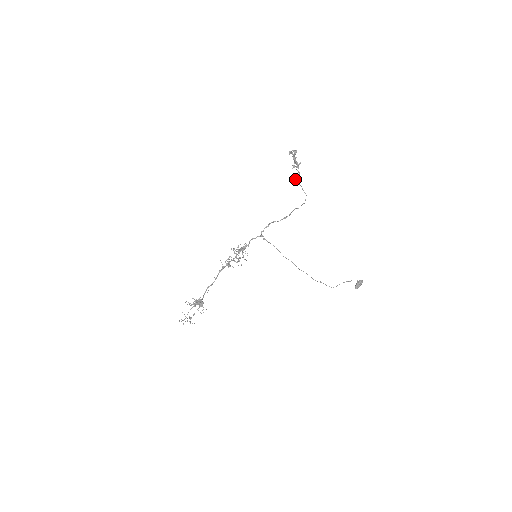
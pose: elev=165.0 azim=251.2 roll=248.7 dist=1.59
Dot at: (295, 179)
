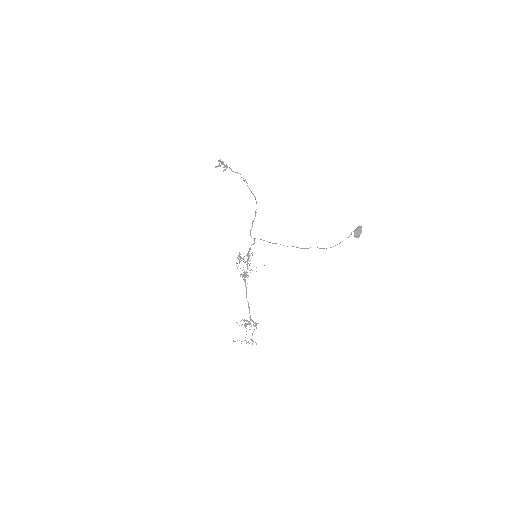
Dot at: occluded
